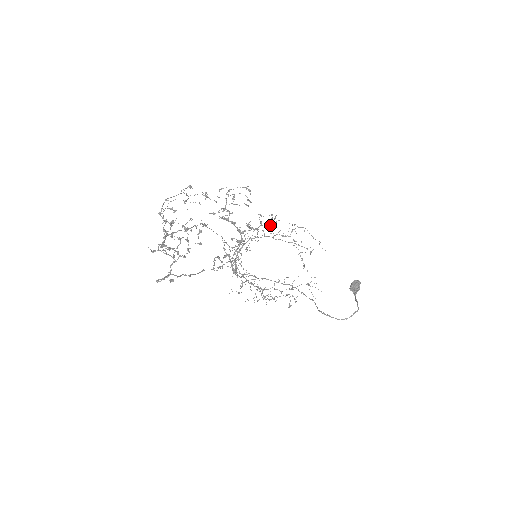
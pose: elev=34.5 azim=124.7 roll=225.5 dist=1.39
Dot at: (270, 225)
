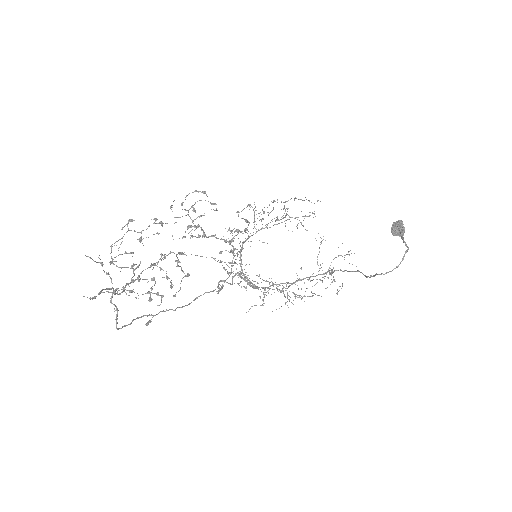
Dot at: (261, 219)
